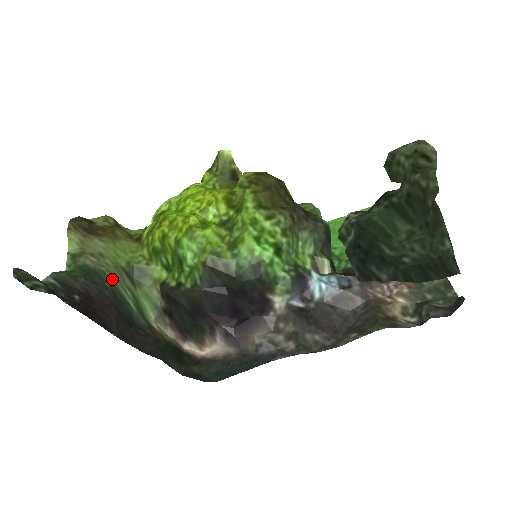
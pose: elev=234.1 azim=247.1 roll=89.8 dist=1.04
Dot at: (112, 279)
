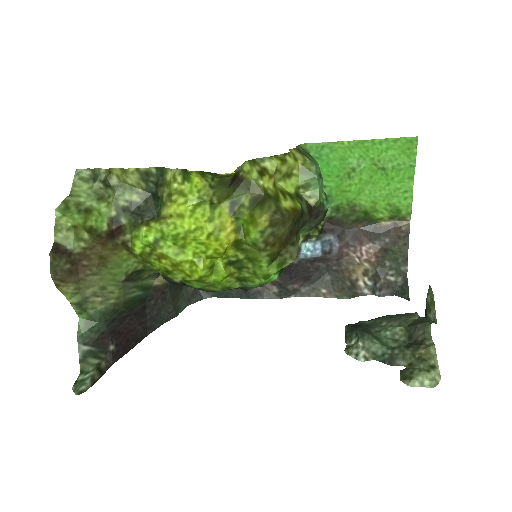
Dot at: (122, 301)
